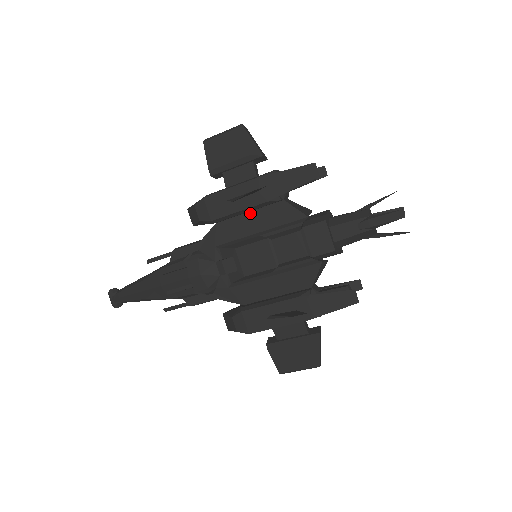
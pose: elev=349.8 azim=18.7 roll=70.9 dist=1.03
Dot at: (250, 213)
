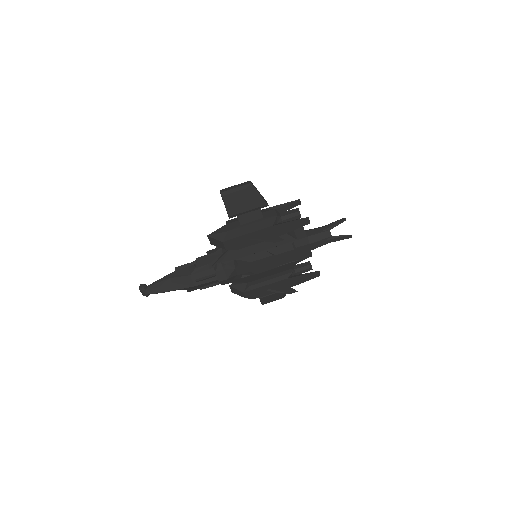
Dot at: occluded
